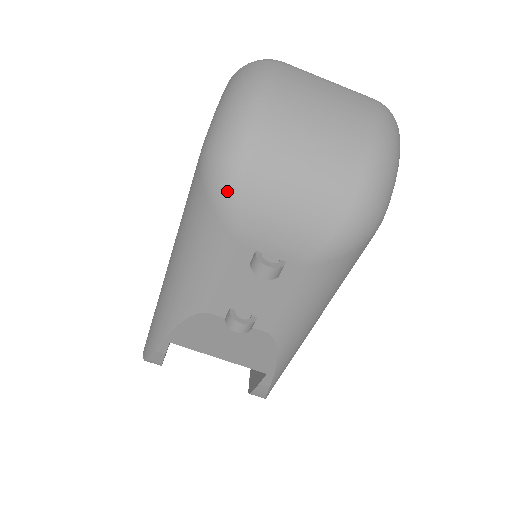
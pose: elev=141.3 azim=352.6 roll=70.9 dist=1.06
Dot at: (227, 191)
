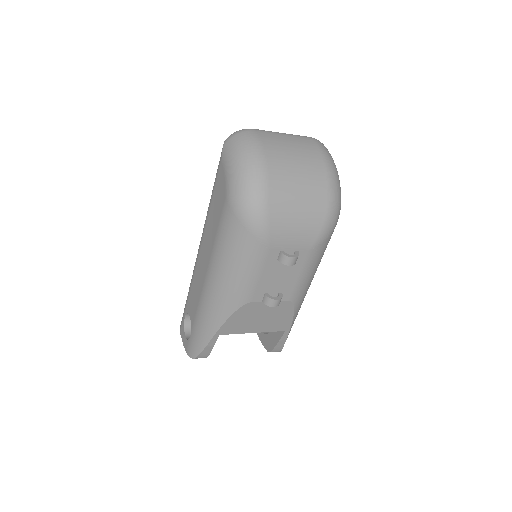
Dot at: (259, 220)
